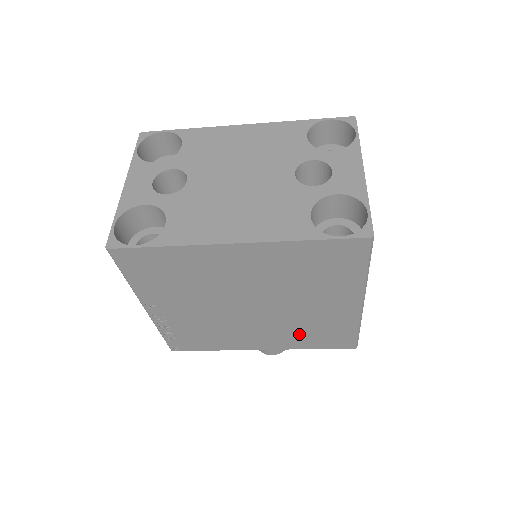
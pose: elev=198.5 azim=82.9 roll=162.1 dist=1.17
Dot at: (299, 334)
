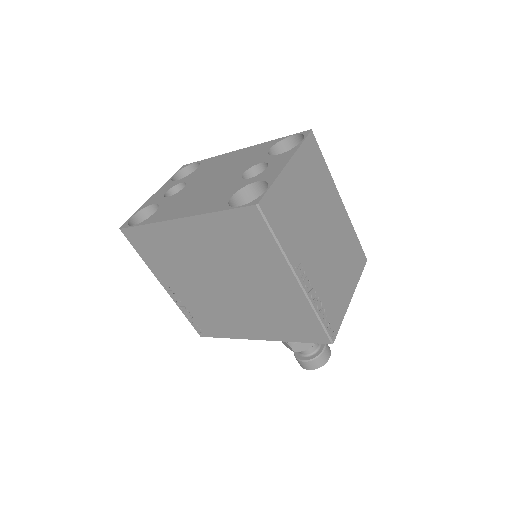
Dot at: (274, 321)
